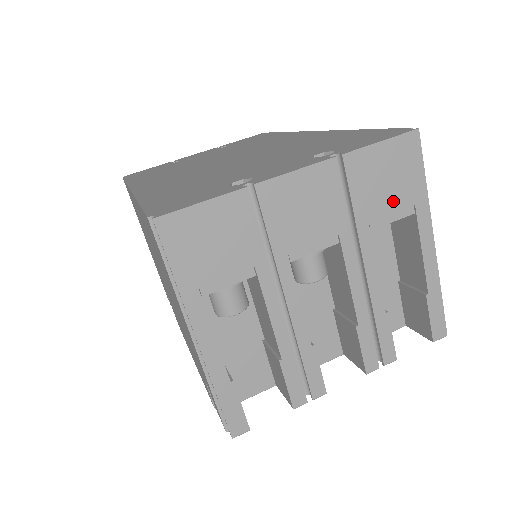
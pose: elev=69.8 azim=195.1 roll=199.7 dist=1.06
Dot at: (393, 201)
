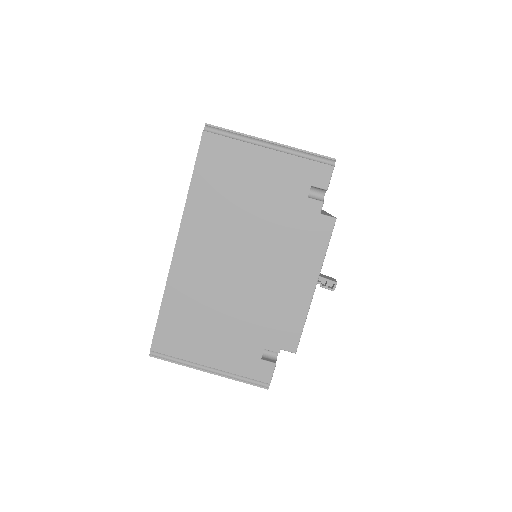
Dot at: occluded
